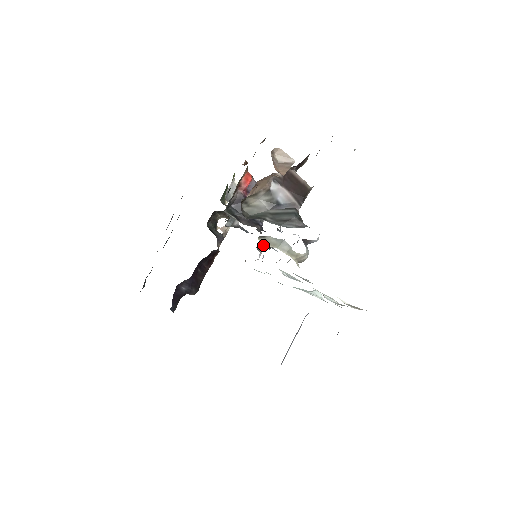
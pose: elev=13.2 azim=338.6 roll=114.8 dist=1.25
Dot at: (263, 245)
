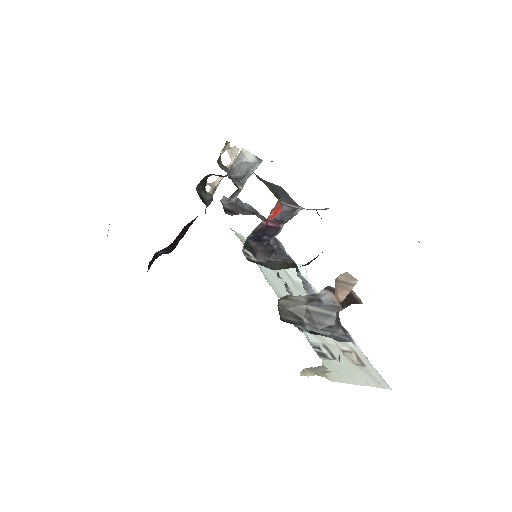
Dot at: occluded
